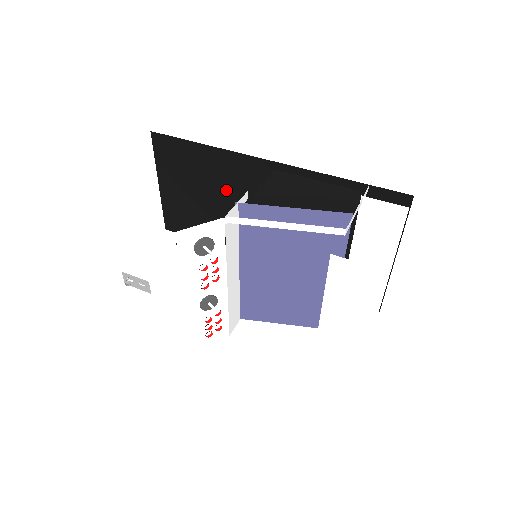
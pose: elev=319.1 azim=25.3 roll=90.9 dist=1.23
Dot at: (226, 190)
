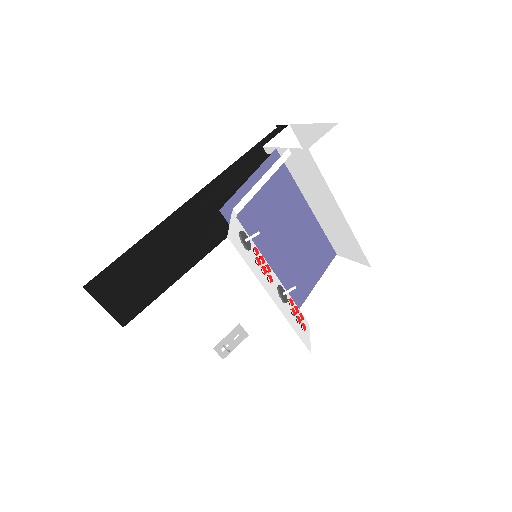
Dot at: (179, 263)
